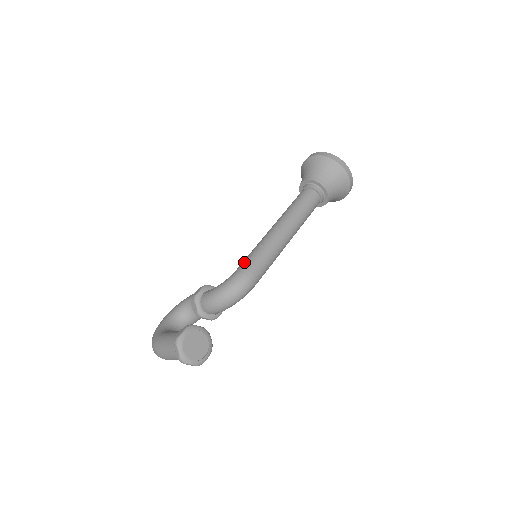
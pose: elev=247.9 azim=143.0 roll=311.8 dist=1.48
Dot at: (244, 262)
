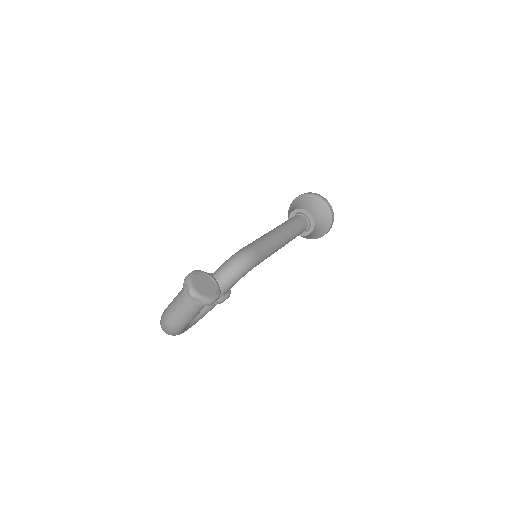
Dot at: (245, 246)
